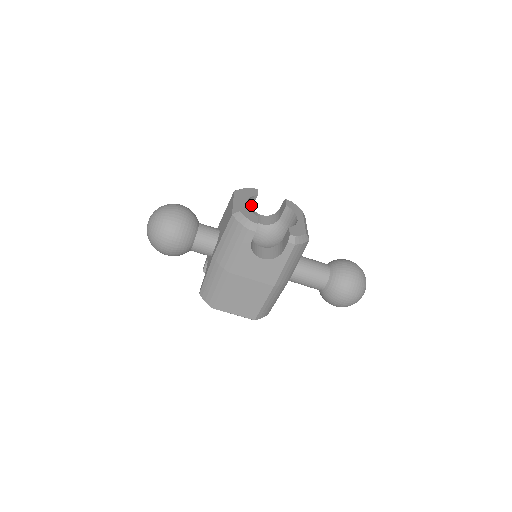
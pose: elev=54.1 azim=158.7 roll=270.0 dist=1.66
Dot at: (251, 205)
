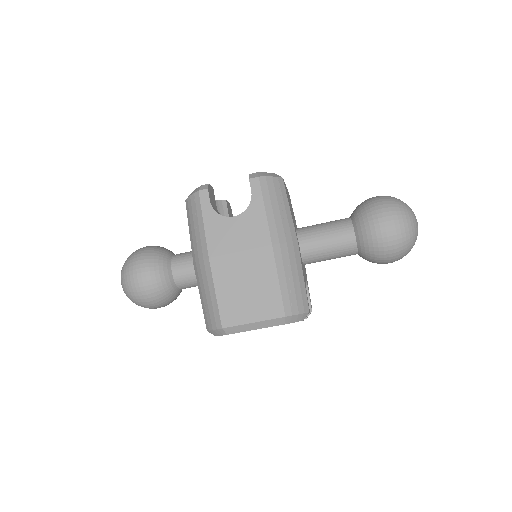
Dot at: (225, 214)
